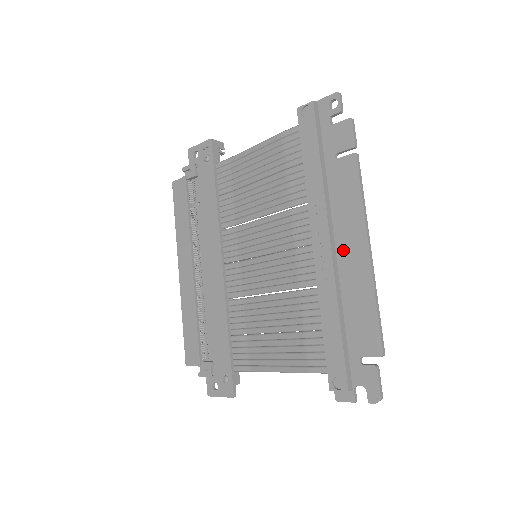
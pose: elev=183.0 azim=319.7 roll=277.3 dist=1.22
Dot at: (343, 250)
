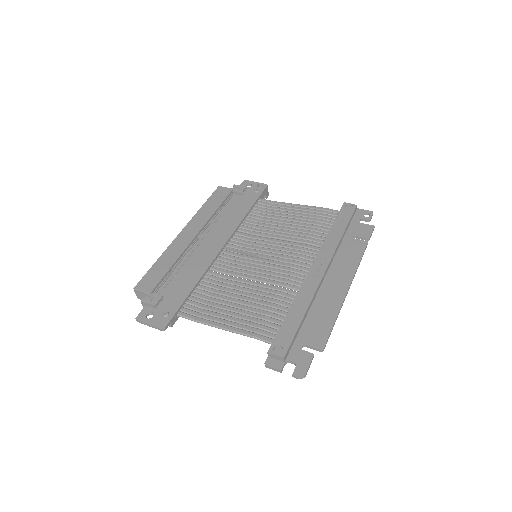
Dot at: (329, 282)
